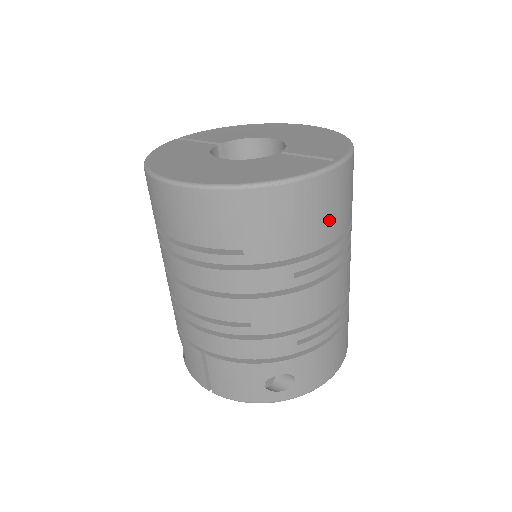
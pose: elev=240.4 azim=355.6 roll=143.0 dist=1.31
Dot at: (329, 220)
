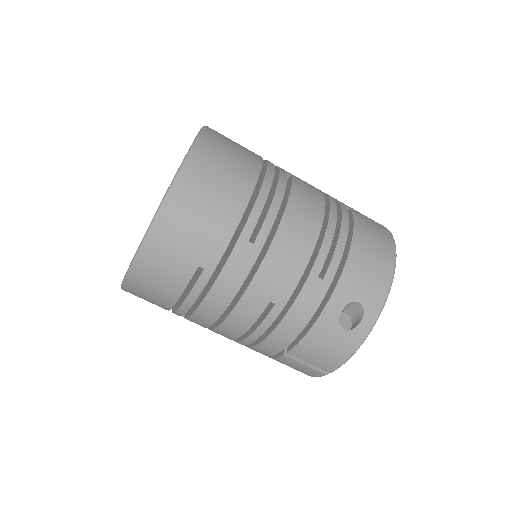
Dot at: (228, 186)
